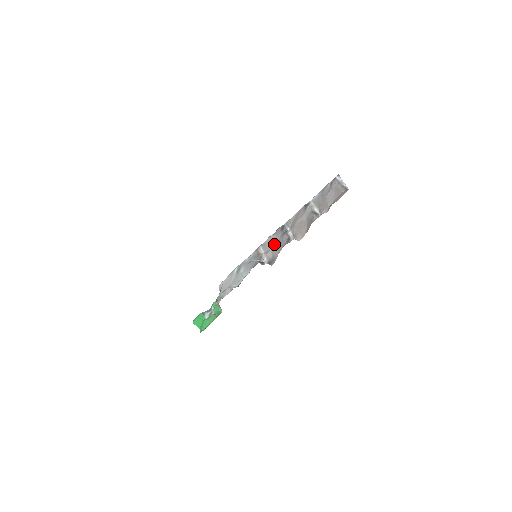
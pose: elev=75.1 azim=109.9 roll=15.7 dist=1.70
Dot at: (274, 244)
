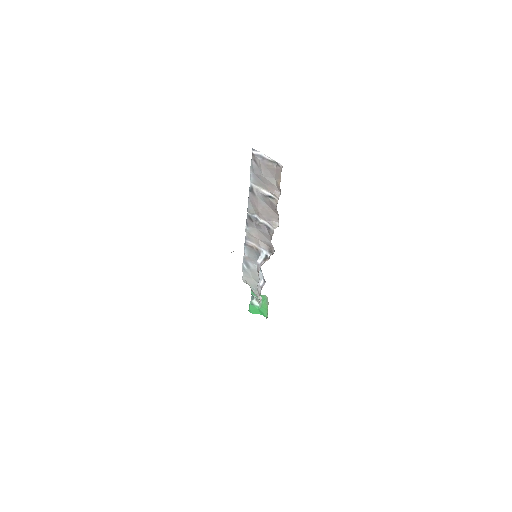
Dot at: (257, 235)
